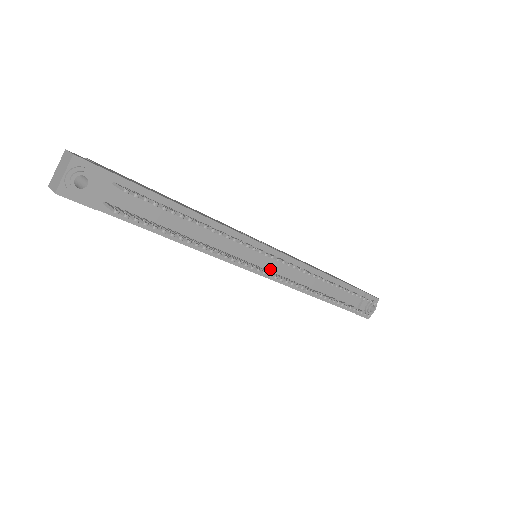
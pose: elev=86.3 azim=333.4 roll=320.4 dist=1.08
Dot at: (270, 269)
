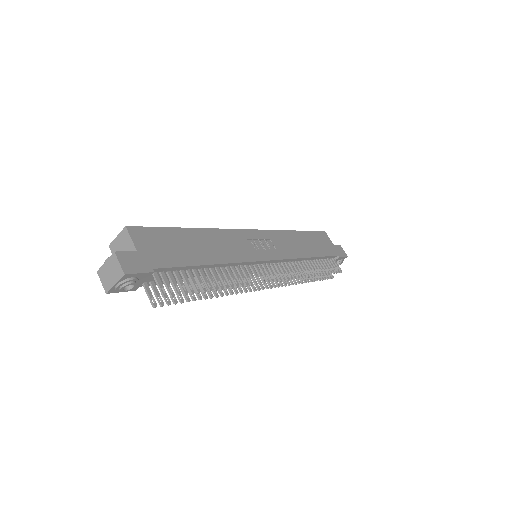
Dot at: occluded
